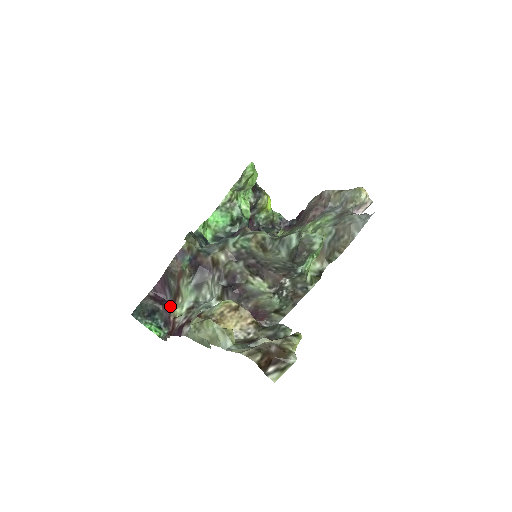
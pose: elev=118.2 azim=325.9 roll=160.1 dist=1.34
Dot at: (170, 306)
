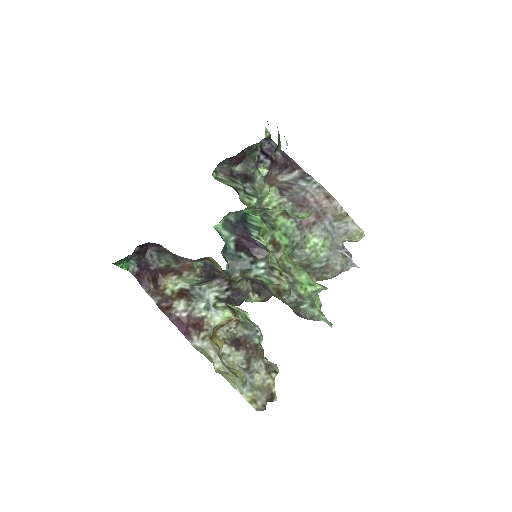
Dot at: (156, 267)
